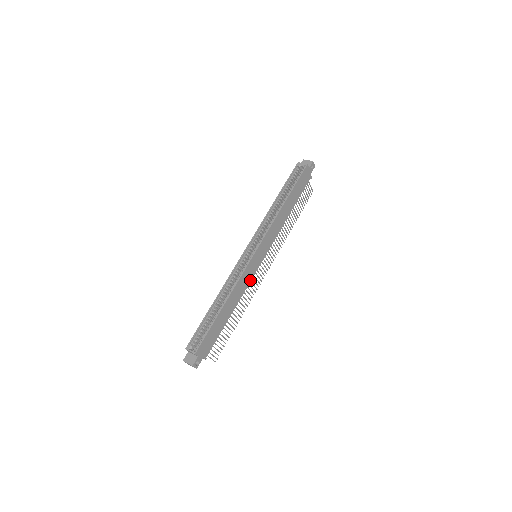
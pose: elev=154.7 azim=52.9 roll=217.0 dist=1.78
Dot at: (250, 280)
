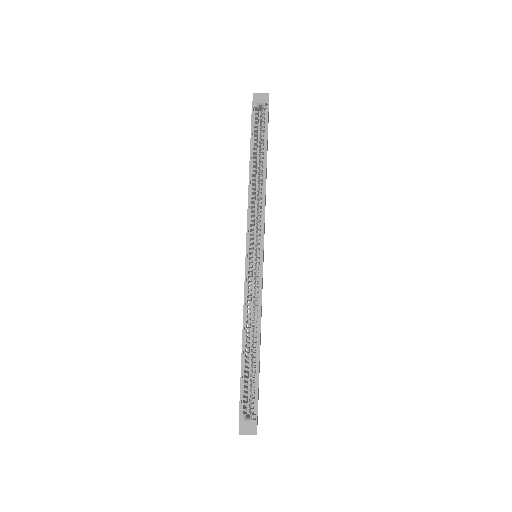
Dot at: occluded
